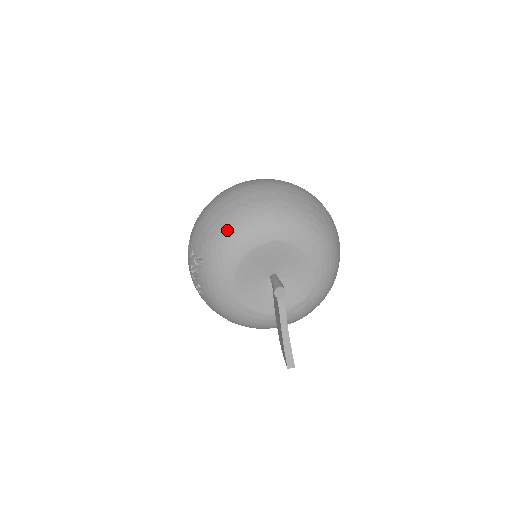
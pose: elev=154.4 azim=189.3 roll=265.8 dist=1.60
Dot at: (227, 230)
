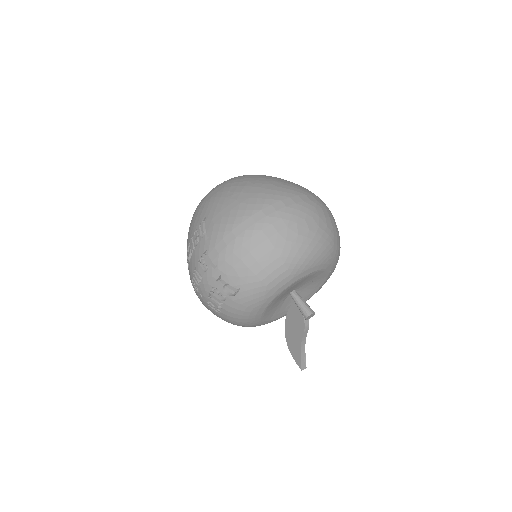
Dot at: (276, 268)
